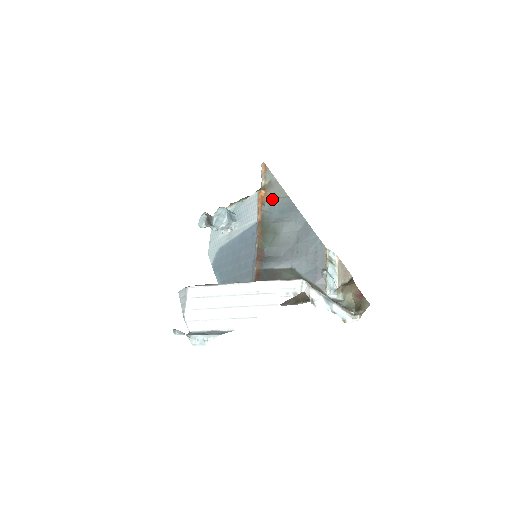
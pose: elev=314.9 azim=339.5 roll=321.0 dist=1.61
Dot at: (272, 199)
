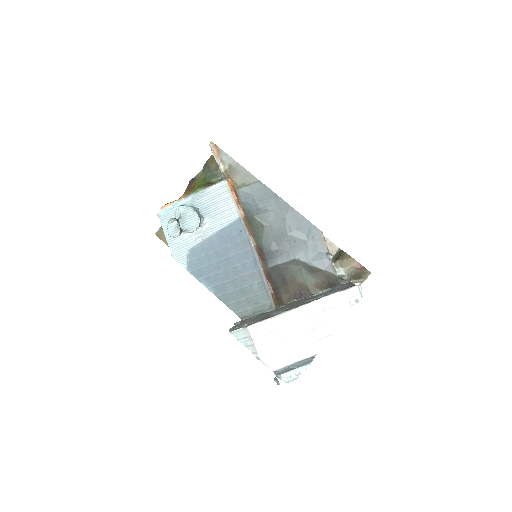
Dot at: (243, 187)
